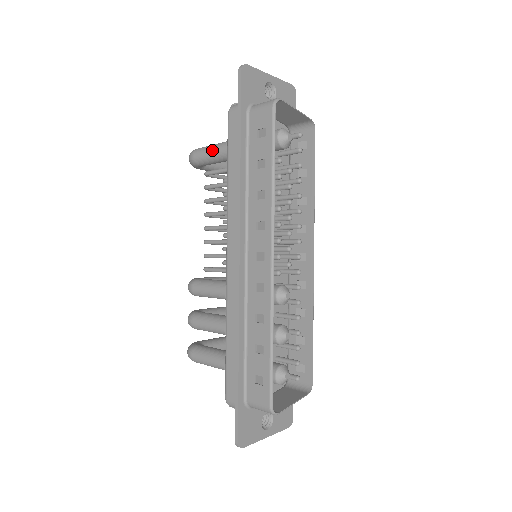
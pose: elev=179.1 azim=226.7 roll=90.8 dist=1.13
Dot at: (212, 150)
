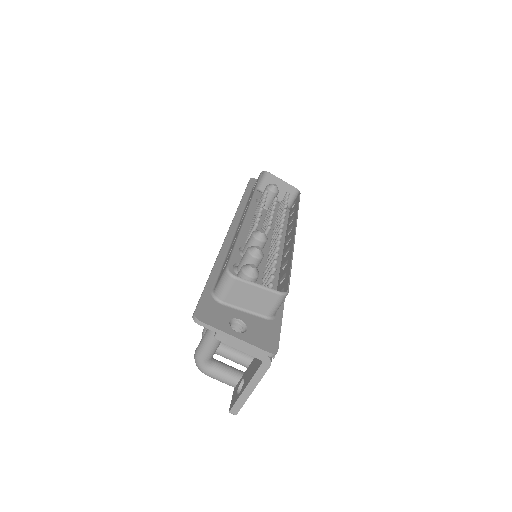
Dot at: occluded
